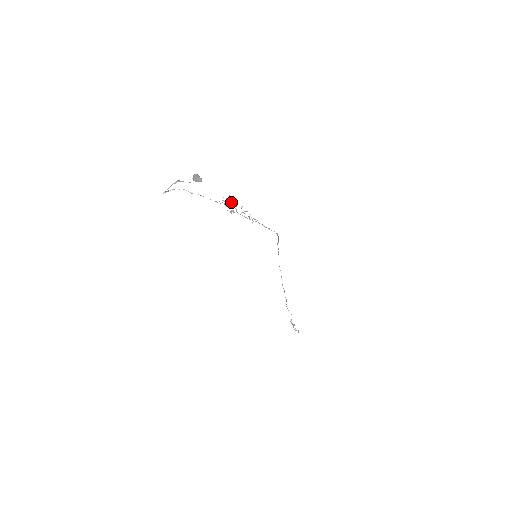
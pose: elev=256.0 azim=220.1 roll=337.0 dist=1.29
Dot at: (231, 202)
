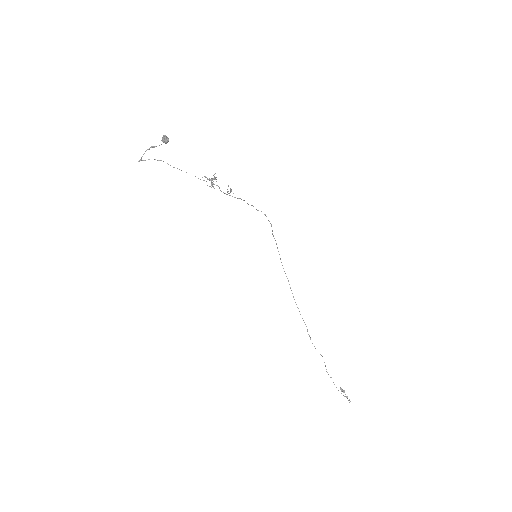
Dot at: (213, 178)
